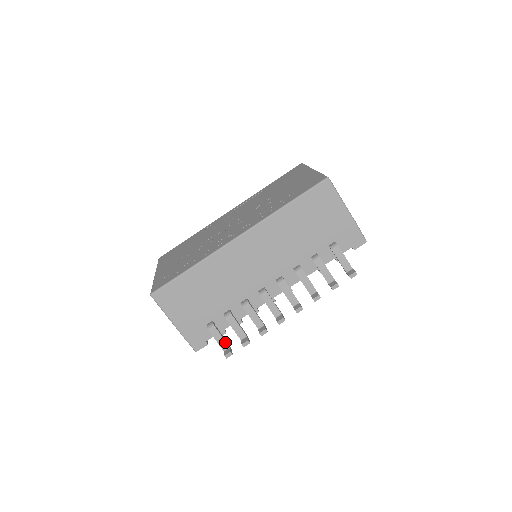
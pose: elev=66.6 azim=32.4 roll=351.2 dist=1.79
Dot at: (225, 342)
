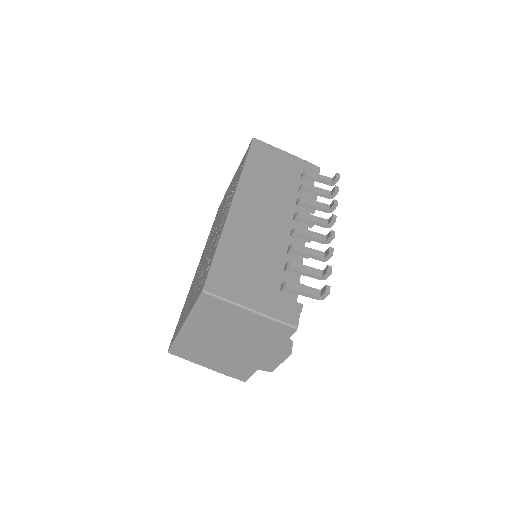
Dot at: (312, 288)
